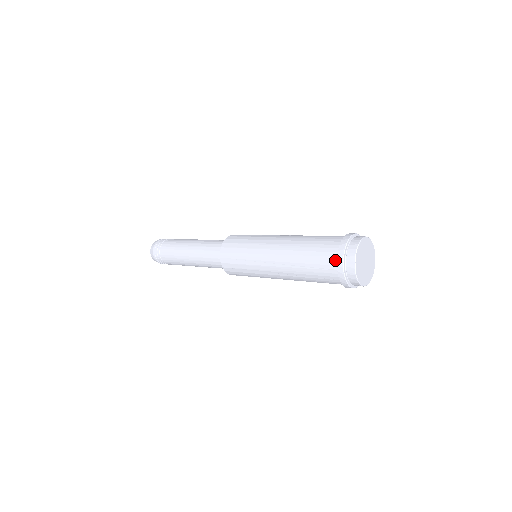
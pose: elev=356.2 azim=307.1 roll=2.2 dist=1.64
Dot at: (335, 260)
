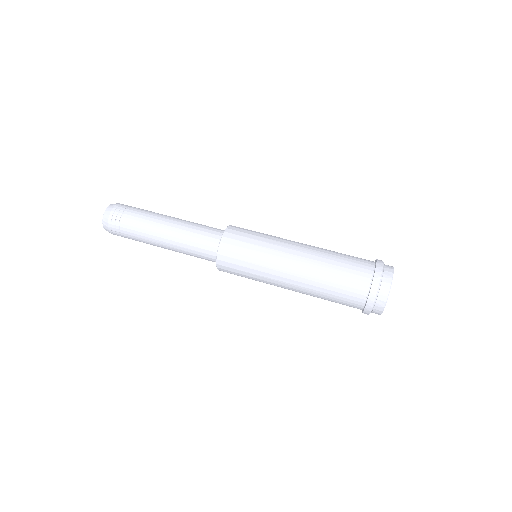
Dot at: (360, 309)
